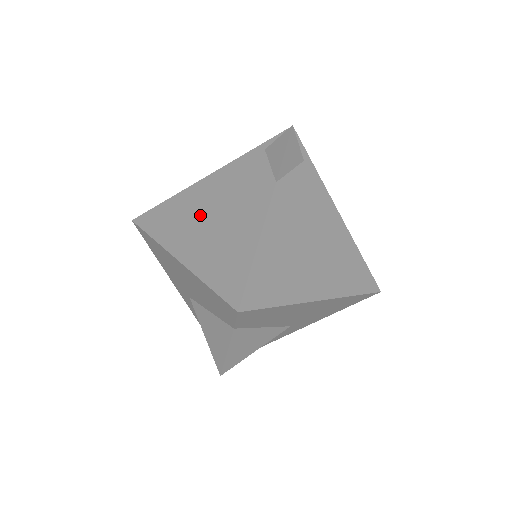
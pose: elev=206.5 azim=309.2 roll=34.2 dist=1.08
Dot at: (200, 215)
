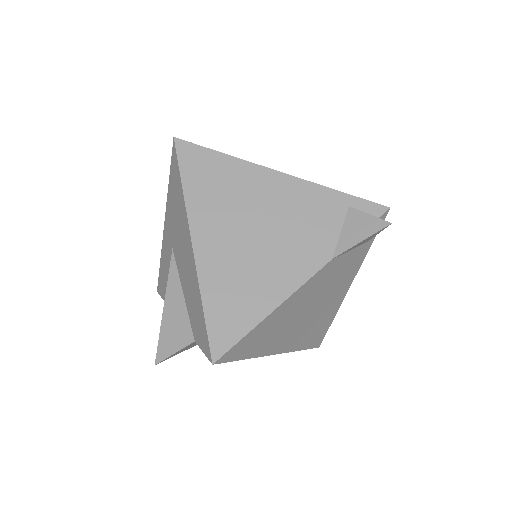
Dot at: (244, 215)
